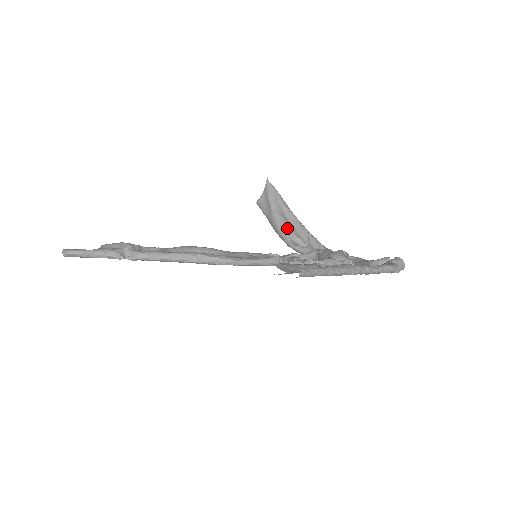
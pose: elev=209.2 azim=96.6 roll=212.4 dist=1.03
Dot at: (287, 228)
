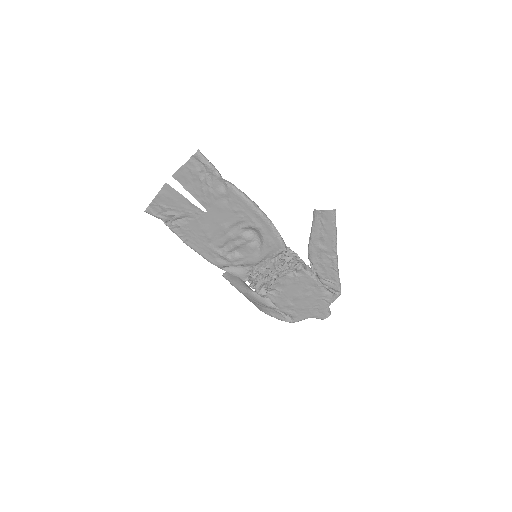
Dot at: (248, 286)
